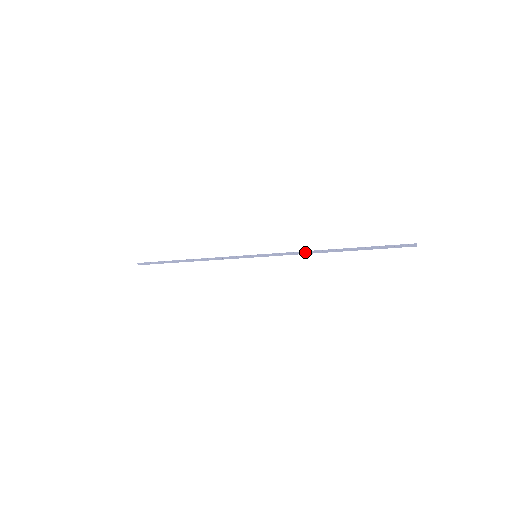
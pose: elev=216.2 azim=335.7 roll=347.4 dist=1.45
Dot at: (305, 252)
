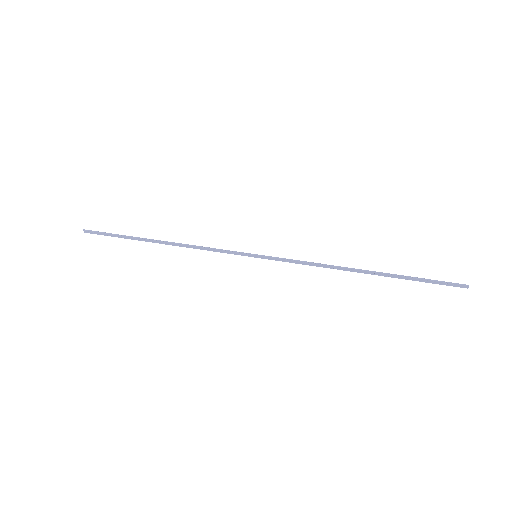
Dot at: (324, 265)
